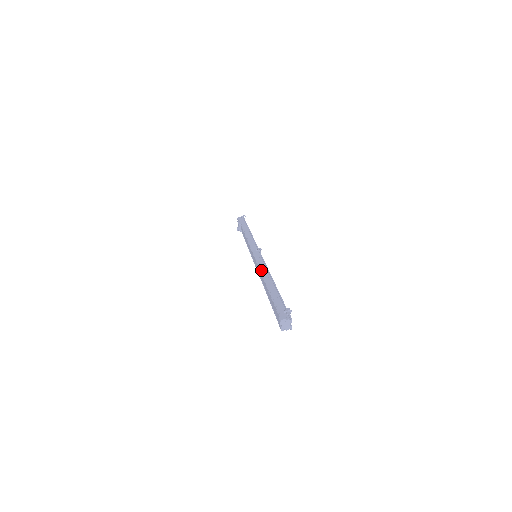
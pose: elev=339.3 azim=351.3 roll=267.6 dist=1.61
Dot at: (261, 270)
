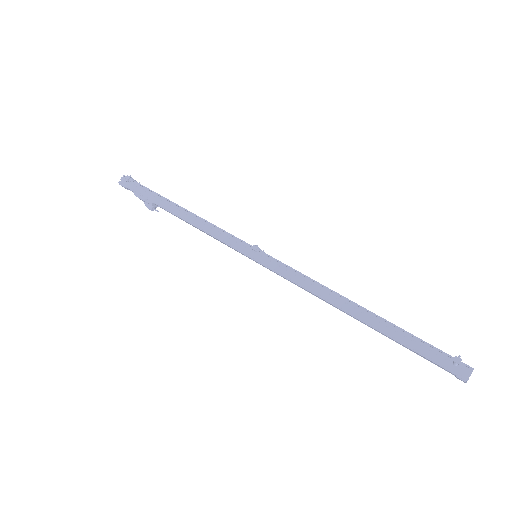
Dot at: (314, 293)
